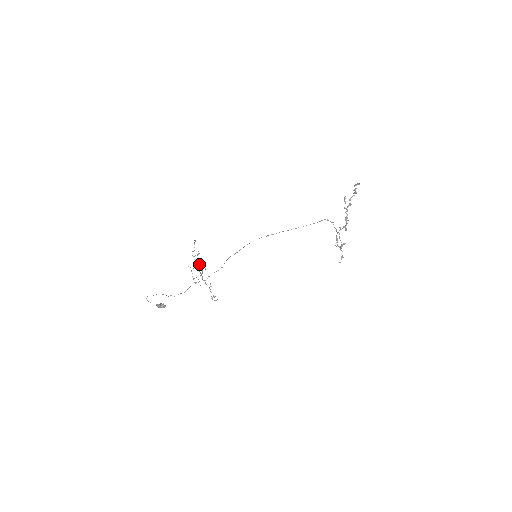
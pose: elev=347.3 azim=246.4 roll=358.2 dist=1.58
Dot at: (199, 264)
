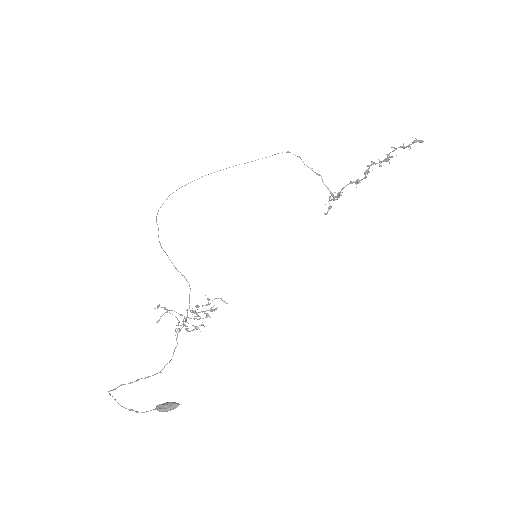
Dot at: (196, 313)
